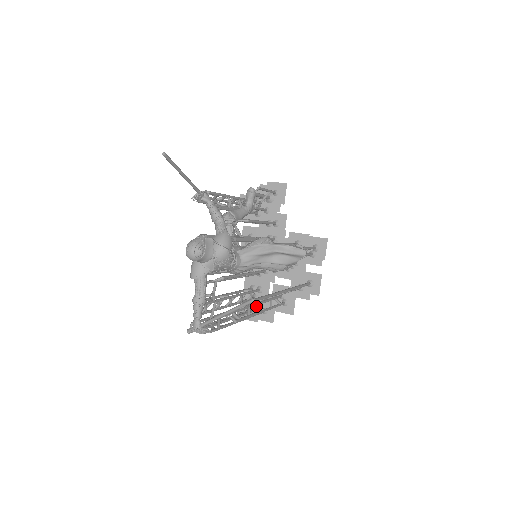
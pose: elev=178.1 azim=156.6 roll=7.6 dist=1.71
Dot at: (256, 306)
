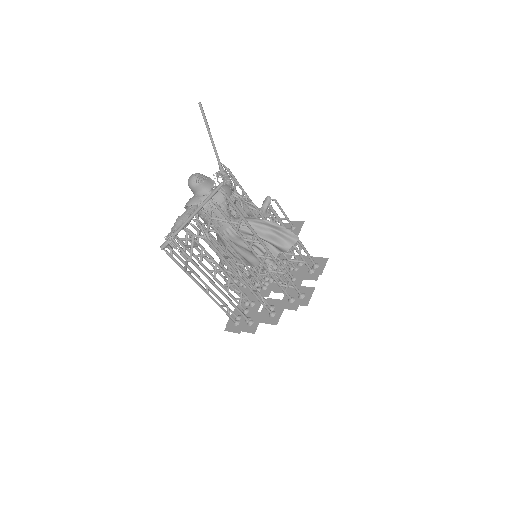
Dot at: (244, 318)
